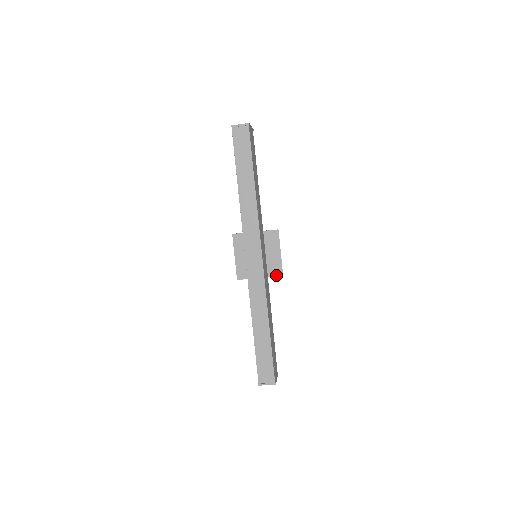
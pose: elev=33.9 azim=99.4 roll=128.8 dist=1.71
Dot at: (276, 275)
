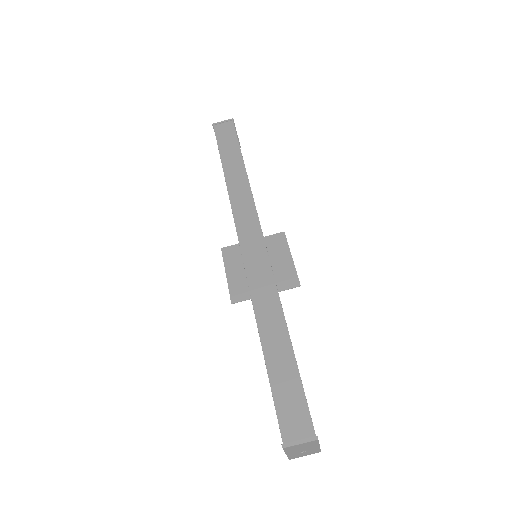
Dot at: (290, 287)
